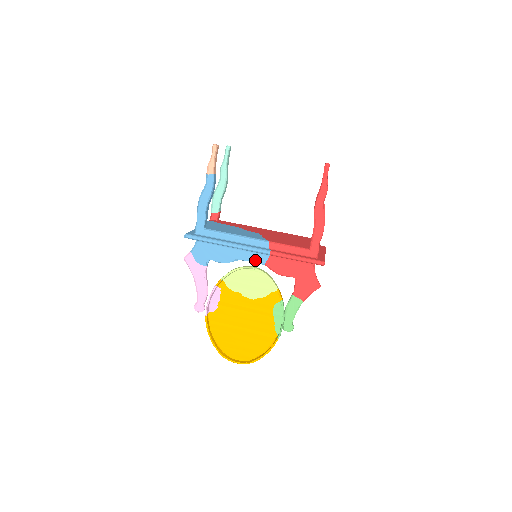
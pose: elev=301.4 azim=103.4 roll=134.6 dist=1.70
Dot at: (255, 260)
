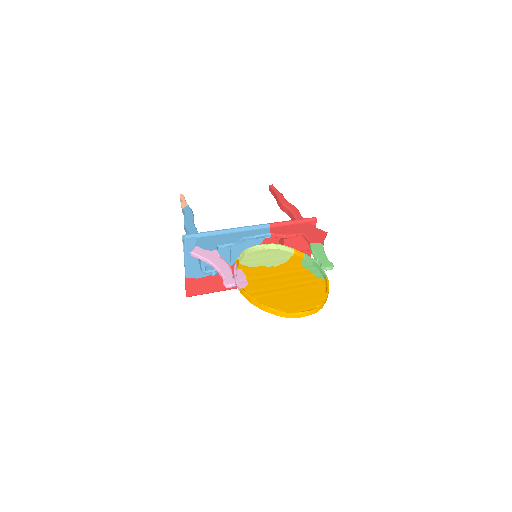
Dot at: (260, 233)
